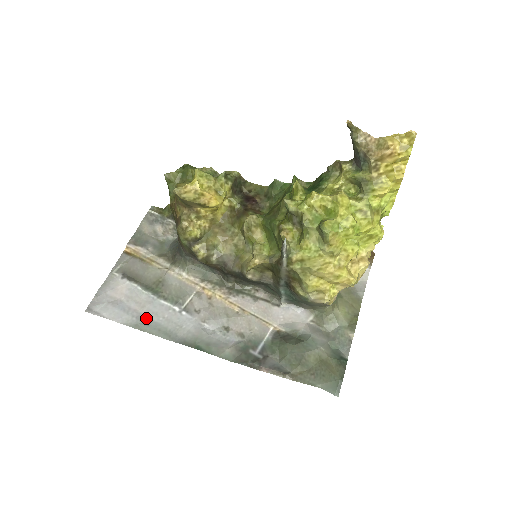
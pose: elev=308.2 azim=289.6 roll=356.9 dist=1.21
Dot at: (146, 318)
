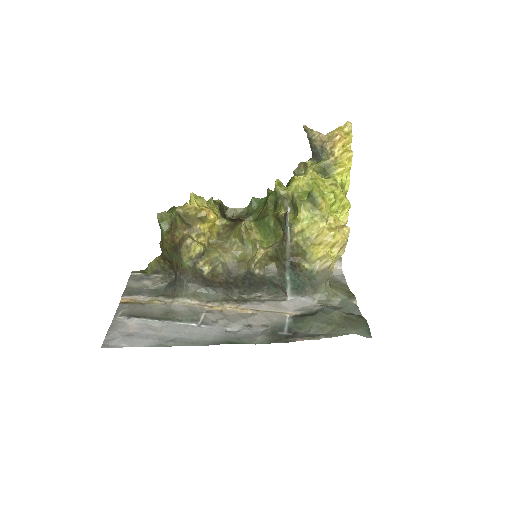
Dot at: (168, 337)
